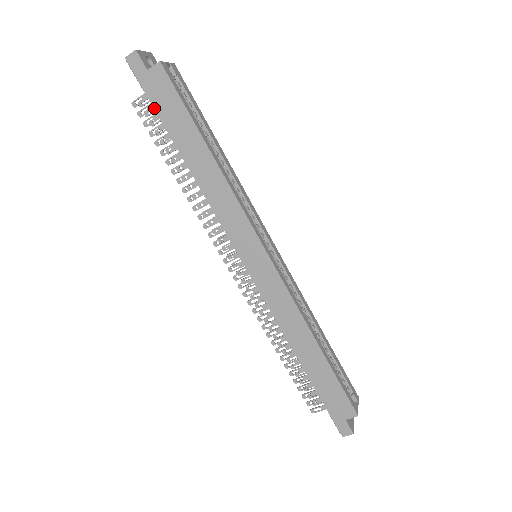
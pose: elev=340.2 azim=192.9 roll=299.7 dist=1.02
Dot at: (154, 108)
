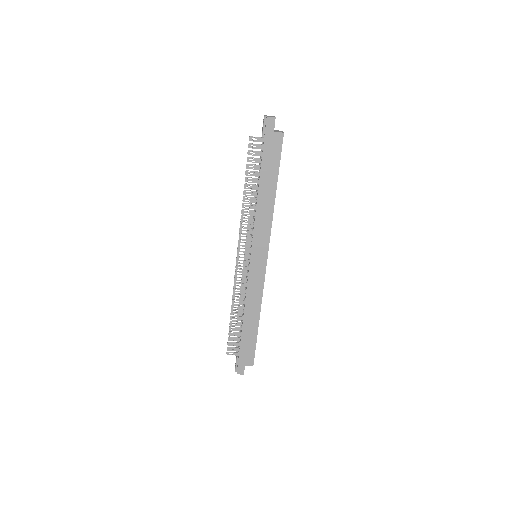
Dot at: (263, 151)
